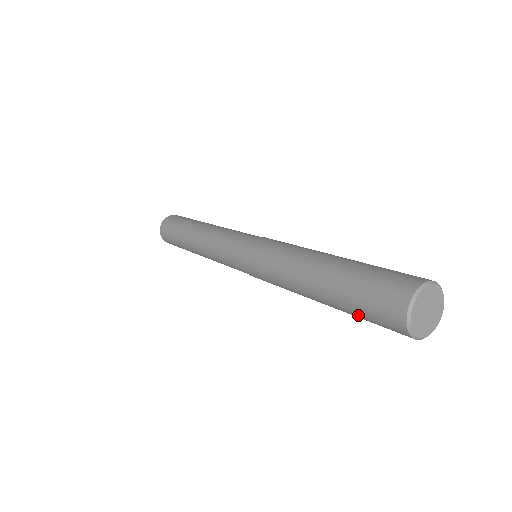
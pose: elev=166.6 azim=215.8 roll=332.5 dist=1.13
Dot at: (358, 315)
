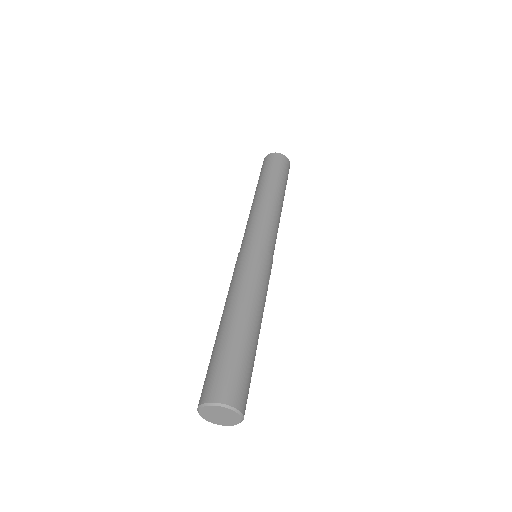
Dot at: occluded
